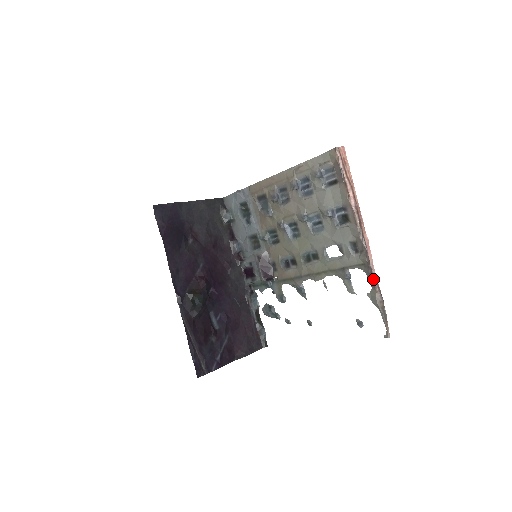
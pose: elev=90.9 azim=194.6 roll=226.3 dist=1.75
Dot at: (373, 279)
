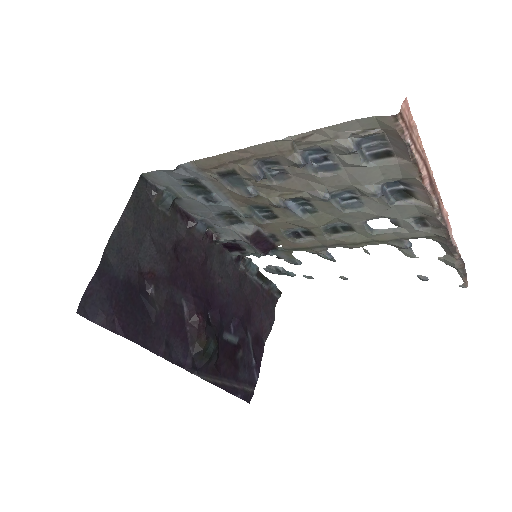
Dot at: (452, 250)
